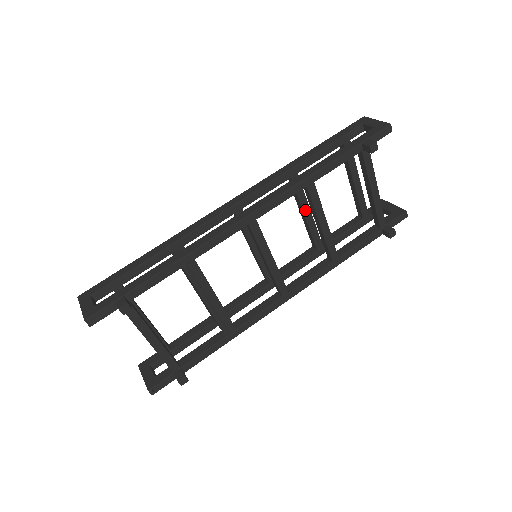
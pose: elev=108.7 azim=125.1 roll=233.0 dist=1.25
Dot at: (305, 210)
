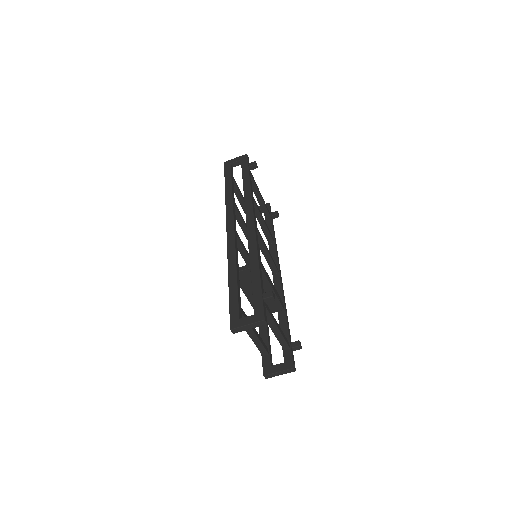
Dot at: (244, 223)
